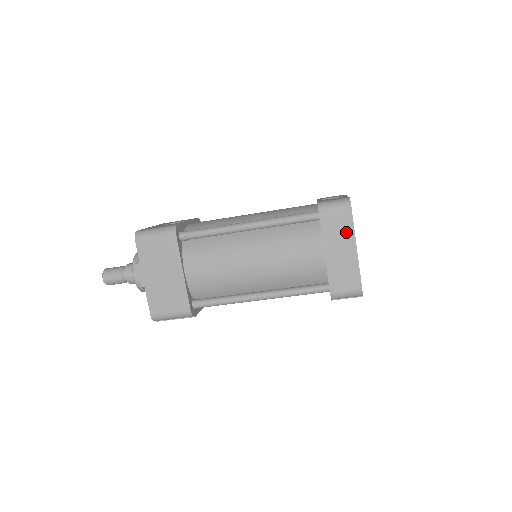
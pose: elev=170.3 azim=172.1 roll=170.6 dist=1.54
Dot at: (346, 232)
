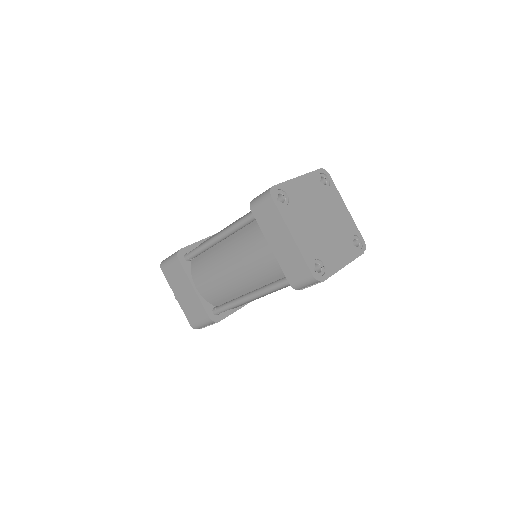
Dot at: (277, 222)
